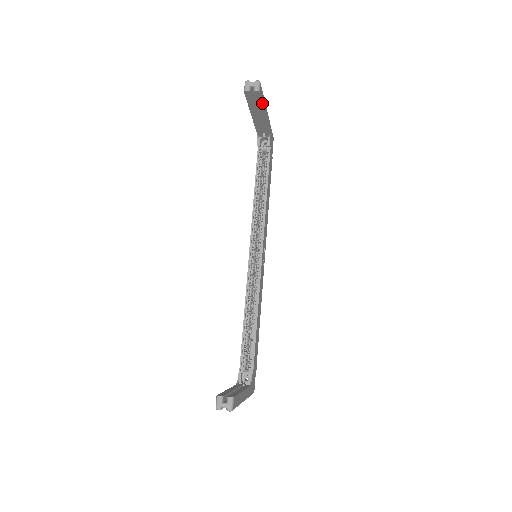
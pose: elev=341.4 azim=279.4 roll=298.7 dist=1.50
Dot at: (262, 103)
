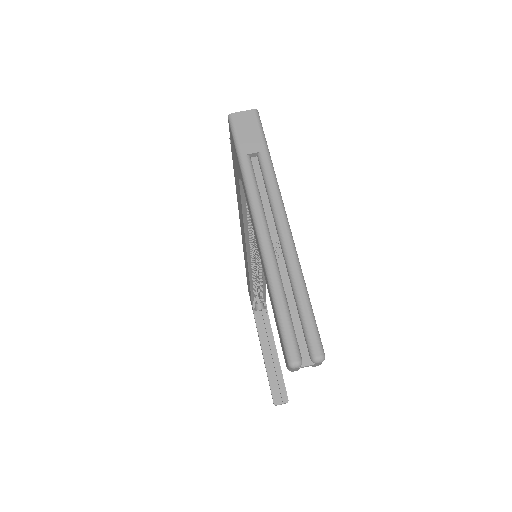
Dot at: occluded
